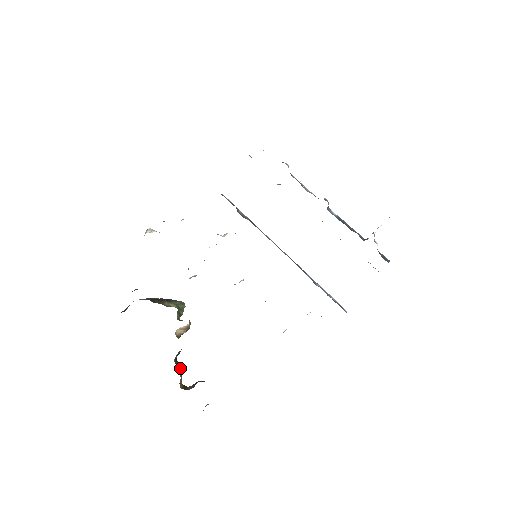
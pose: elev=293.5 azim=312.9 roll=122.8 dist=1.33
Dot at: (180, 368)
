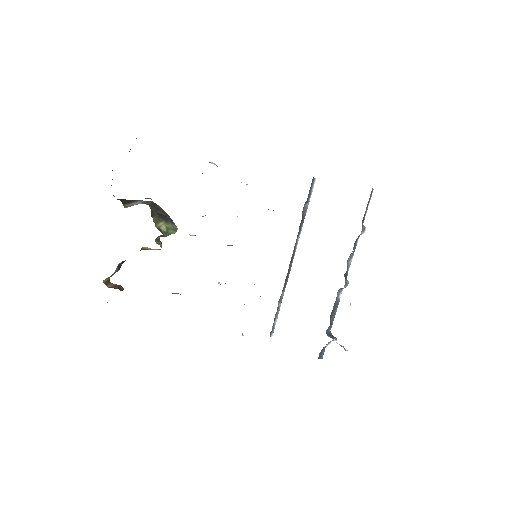
Dot at: (119, 269)
